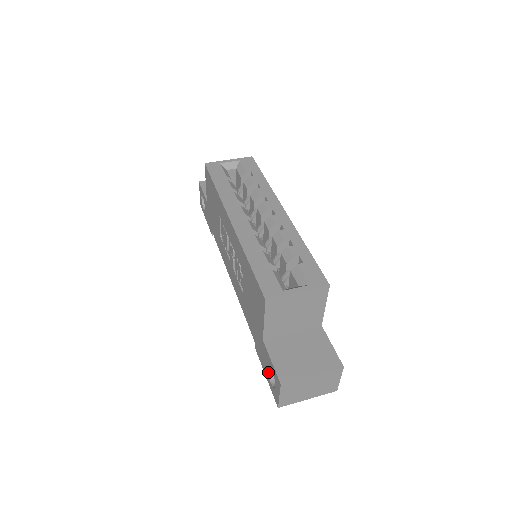
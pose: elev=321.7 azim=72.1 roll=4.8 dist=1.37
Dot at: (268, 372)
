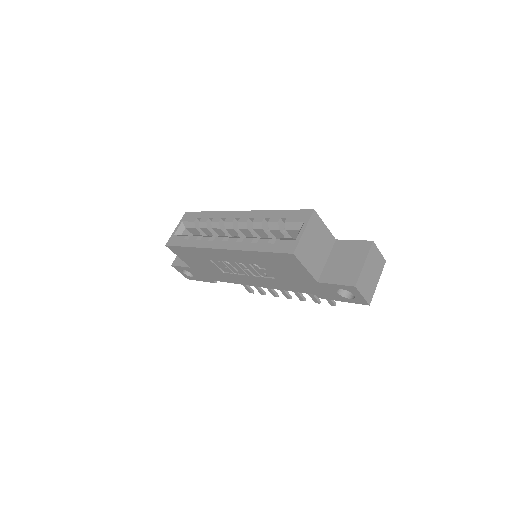
Dot at: (341, 296)
